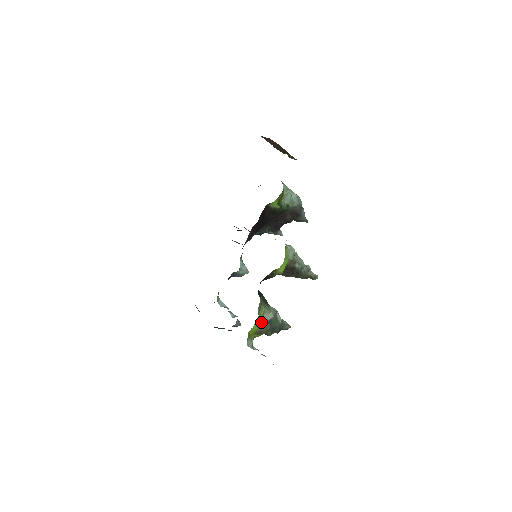
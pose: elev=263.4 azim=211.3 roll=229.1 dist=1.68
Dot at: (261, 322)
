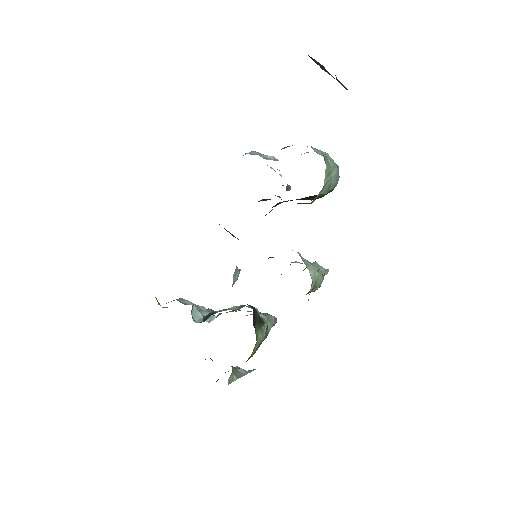
Dot at: occluded
